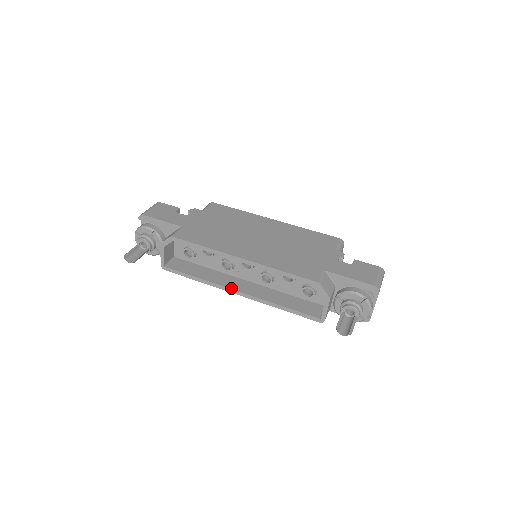
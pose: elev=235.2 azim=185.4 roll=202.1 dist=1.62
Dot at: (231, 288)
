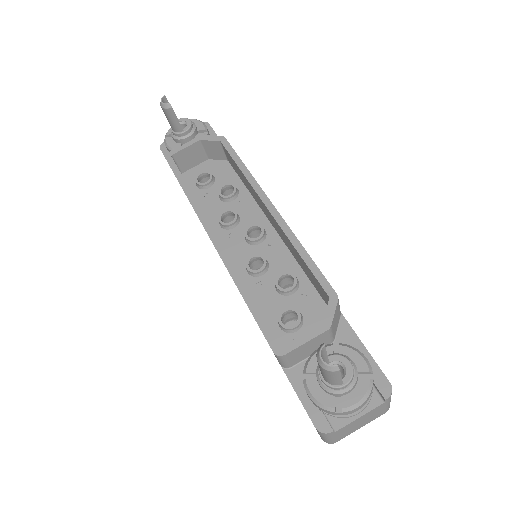
Dot at: occluded
